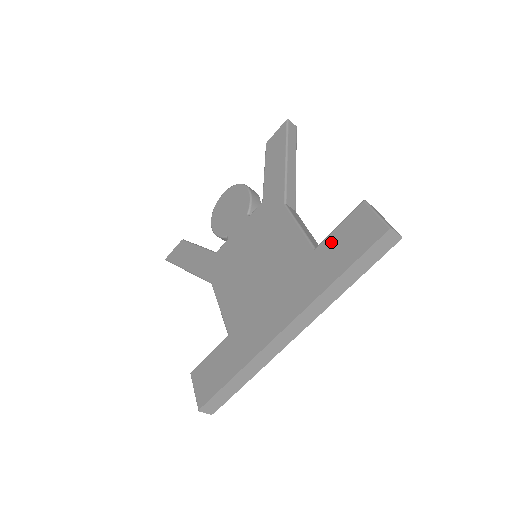
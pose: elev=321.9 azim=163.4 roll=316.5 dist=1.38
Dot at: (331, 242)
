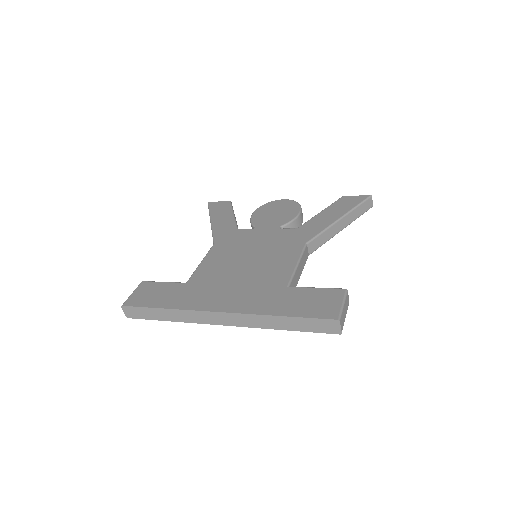
Dot at: (301, 292)
